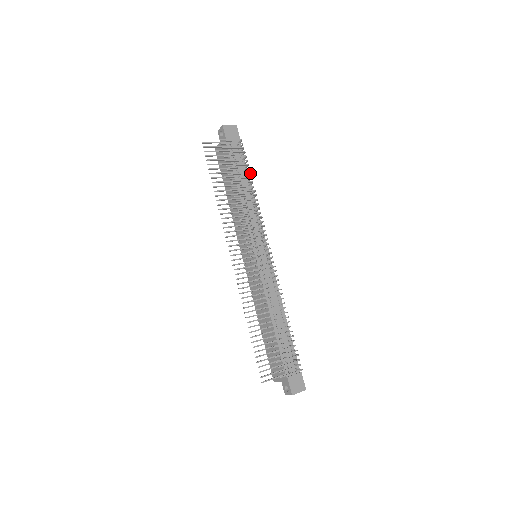
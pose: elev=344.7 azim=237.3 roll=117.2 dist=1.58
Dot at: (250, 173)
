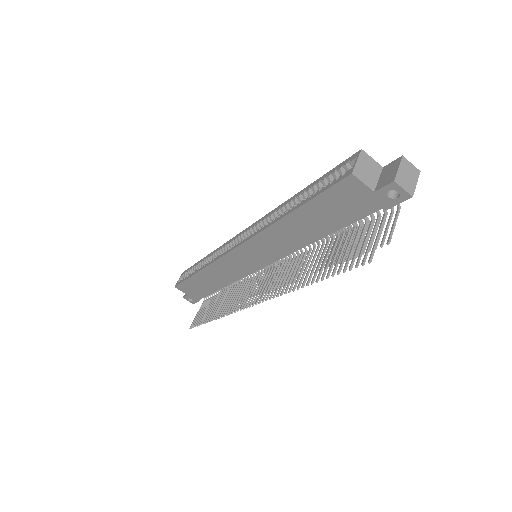
Dot at: occluded
